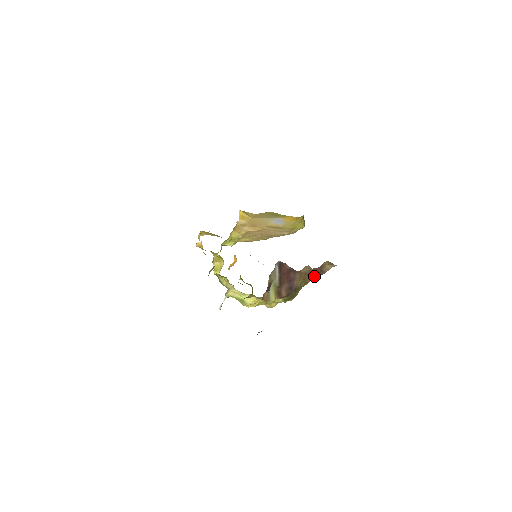
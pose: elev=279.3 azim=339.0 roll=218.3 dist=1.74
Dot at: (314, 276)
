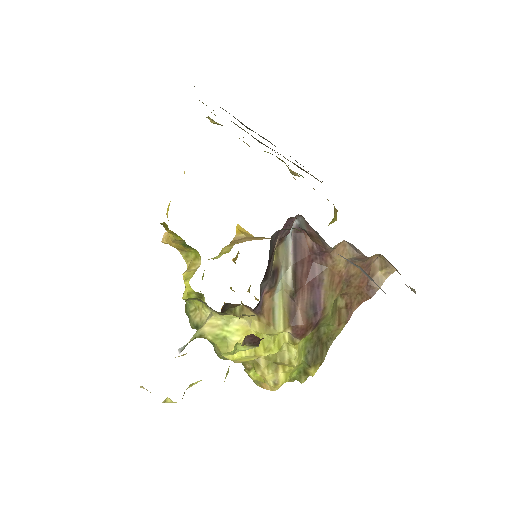
Dot at: (355, 308)
